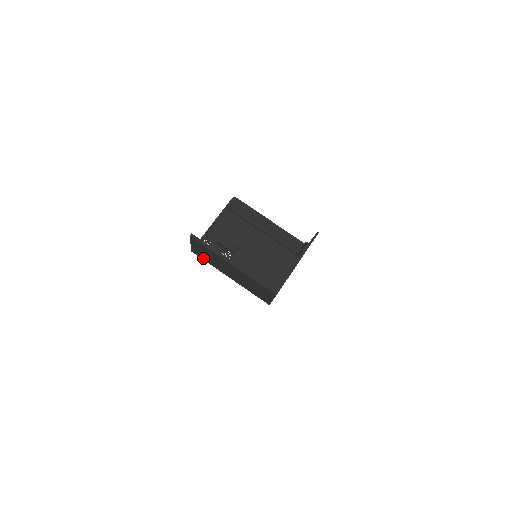
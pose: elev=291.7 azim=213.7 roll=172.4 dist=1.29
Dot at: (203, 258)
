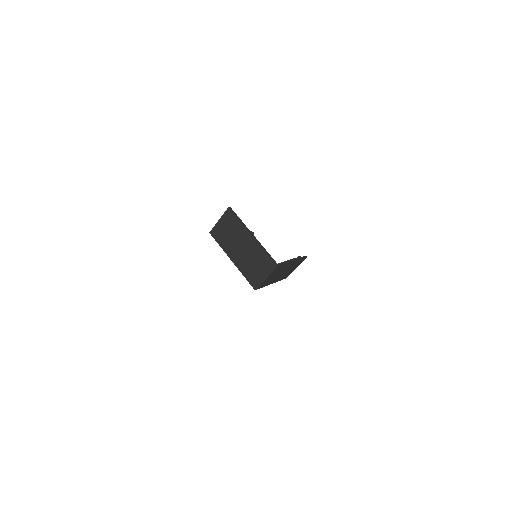
Dot at: (218, 239)
